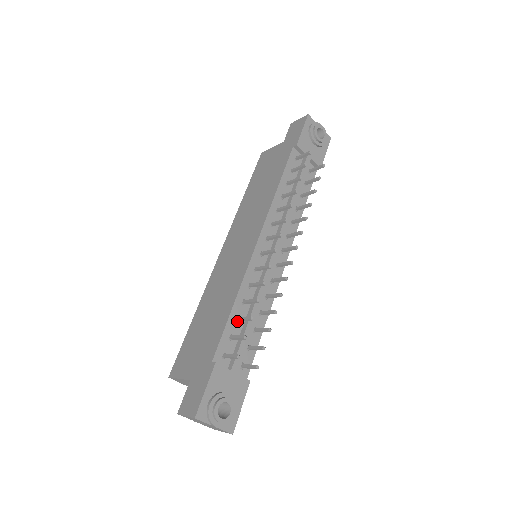
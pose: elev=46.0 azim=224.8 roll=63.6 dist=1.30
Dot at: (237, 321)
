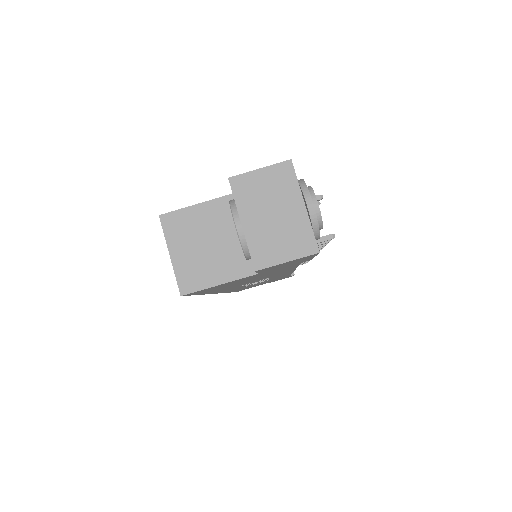
Dot at: occluded
